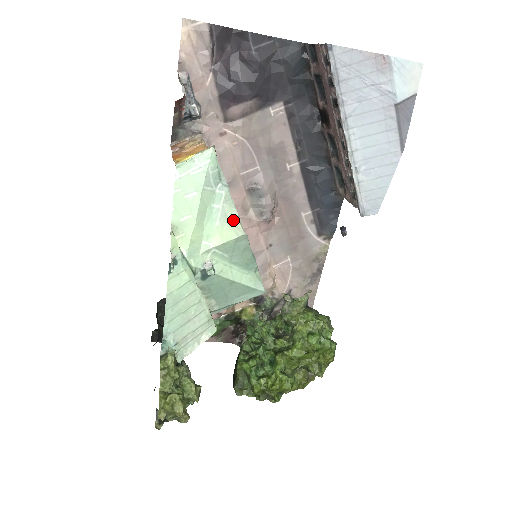
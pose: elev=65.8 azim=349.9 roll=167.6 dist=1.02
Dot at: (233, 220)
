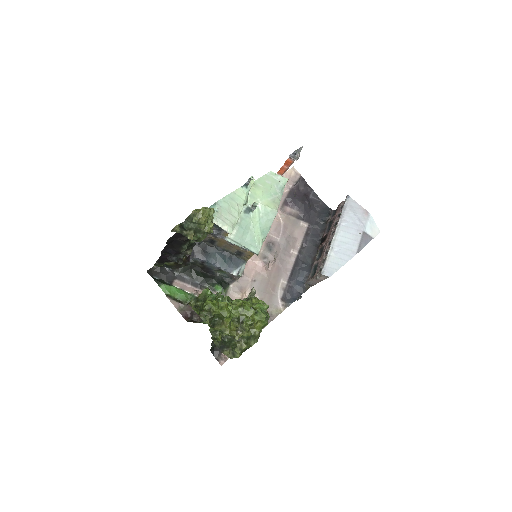
Dot at: (276, 203)
